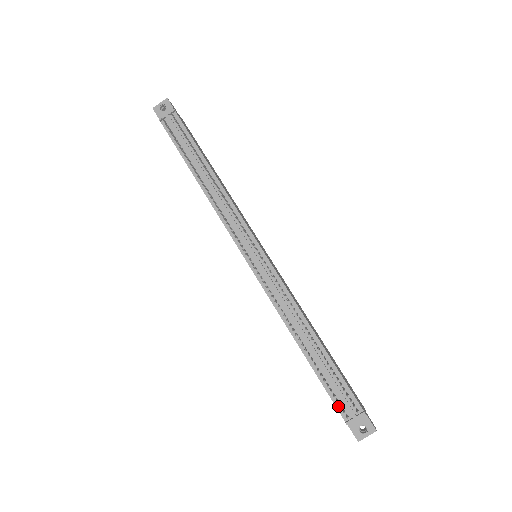
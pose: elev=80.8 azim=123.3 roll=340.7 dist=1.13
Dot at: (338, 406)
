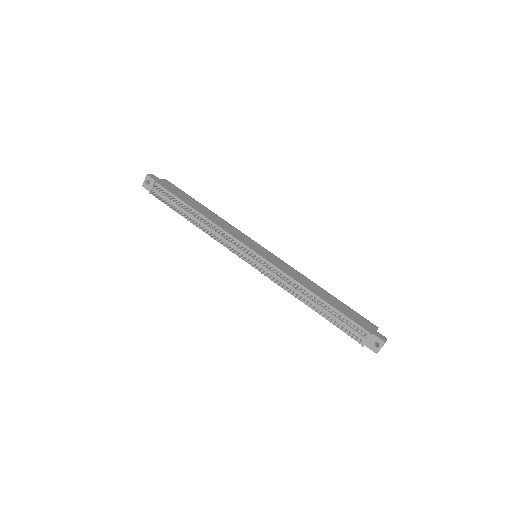
Dot at: (352, 336)
